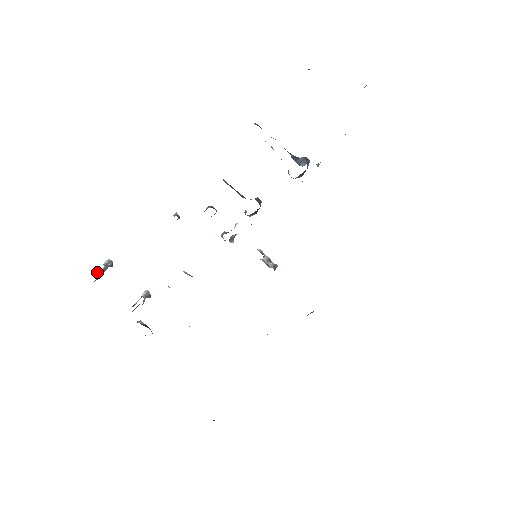
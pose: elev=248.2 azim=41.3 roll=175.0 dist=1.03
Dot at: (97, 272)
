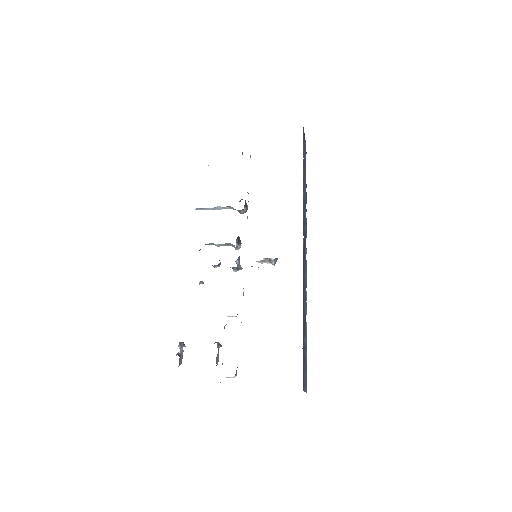
Dot at: (177, 353)
